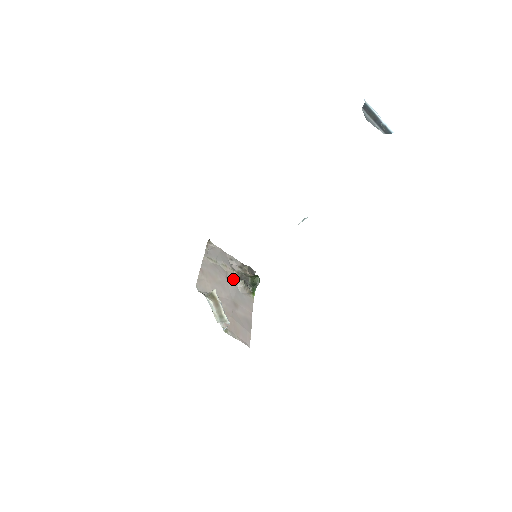
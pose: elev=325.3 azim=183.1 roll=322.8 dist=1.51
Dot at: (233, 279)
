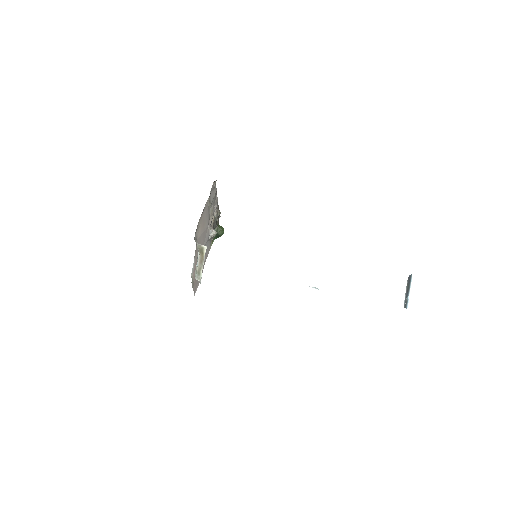
Dot at: occluded
